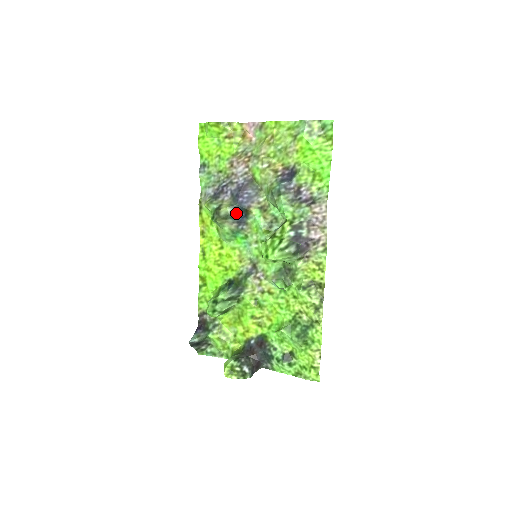
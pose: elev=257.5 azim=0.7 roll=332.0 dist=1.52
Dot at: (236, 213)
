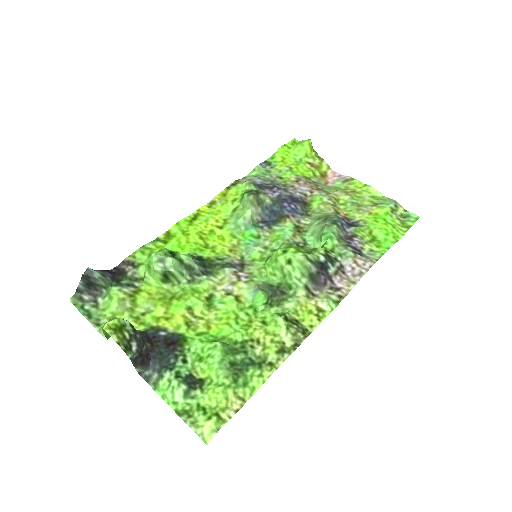
Dot at: (270, 210)
